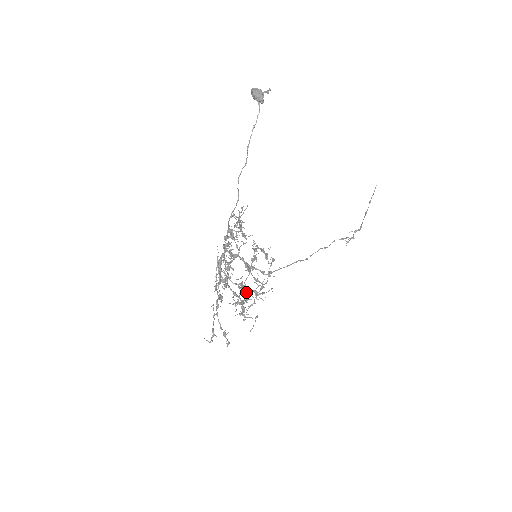
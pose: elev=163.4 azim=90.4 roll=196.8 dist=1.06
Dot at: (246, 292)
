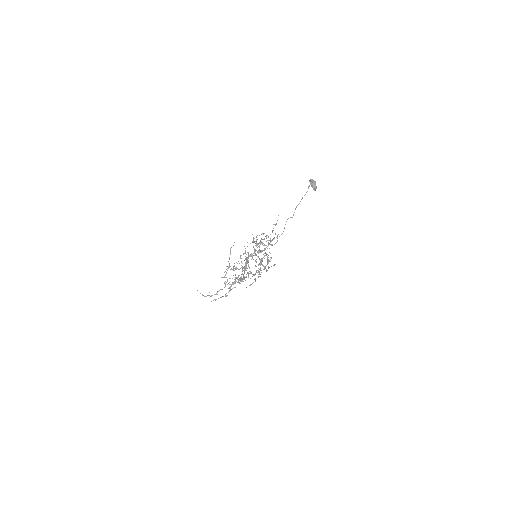
Dot at: (241, 274)
